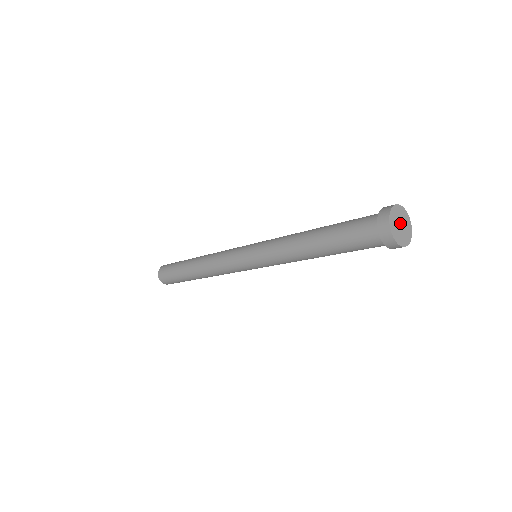
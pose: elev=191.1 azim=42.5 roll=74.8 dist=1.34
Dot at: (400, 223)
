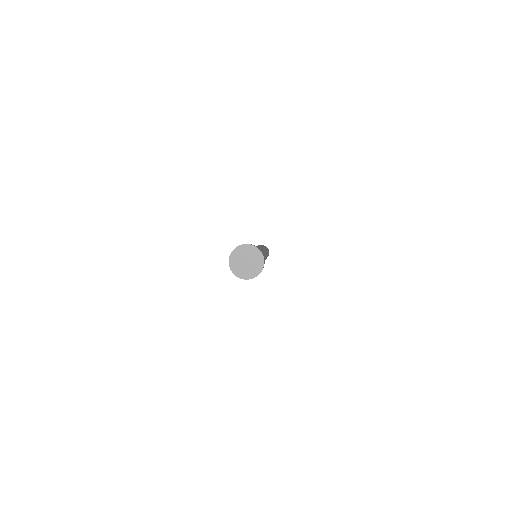
Dot at: (248, 260)
